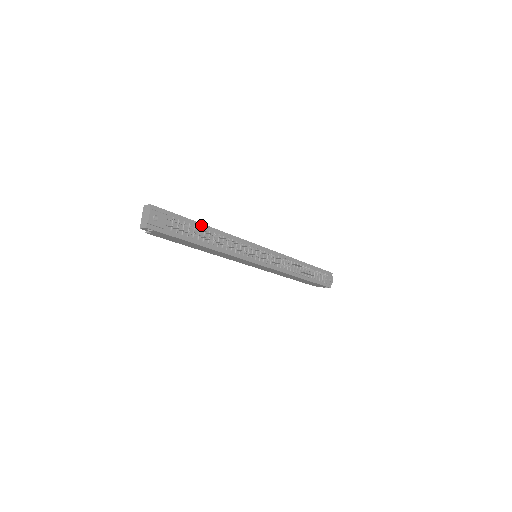
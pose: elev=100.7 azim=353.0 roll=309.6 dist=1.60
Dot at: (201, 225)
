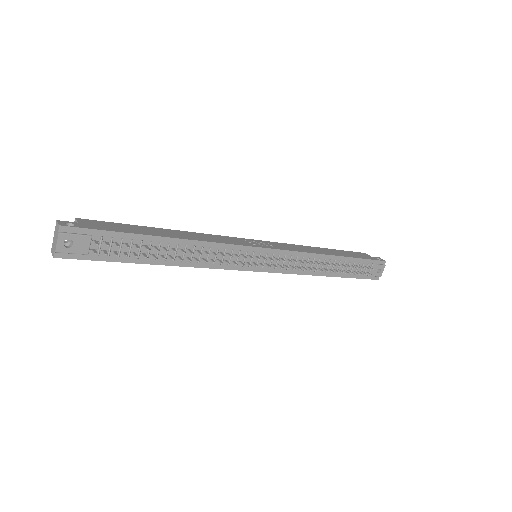
Dot at: (154, 238)
